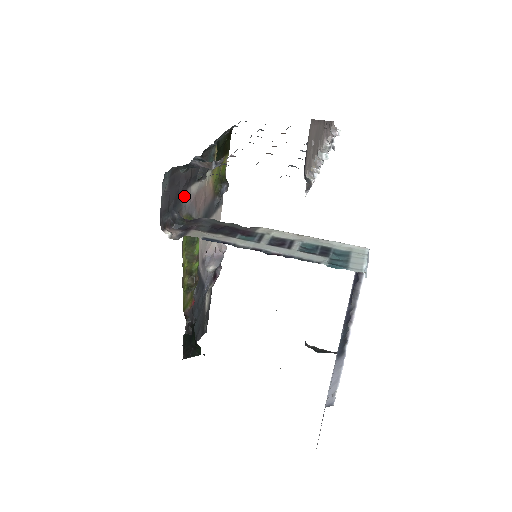
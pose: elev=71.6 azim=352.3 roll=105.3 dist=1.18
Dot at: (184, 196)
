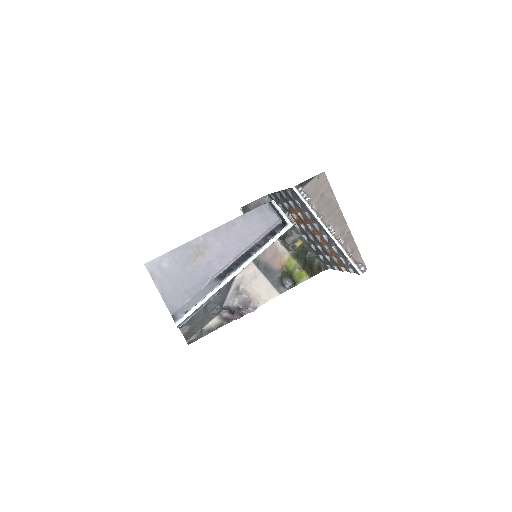
Dot at: occluded
